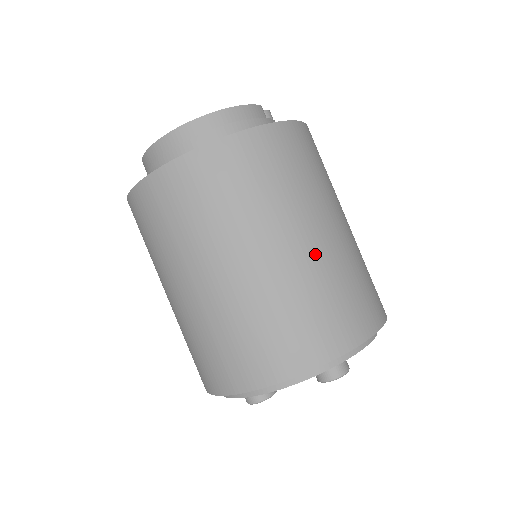
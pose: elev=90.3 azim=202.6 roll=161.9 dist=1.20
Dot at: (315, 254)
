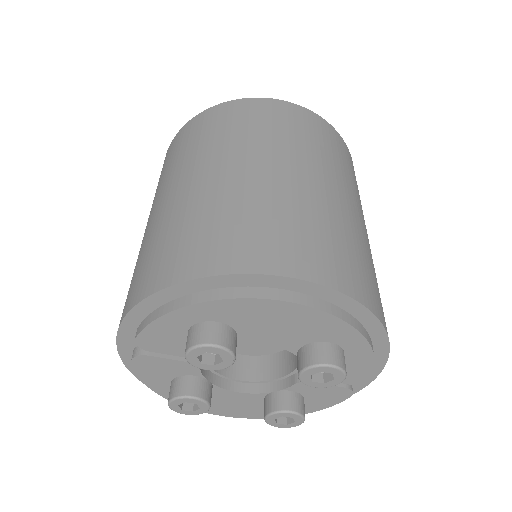
Dot at: (366, 236)
